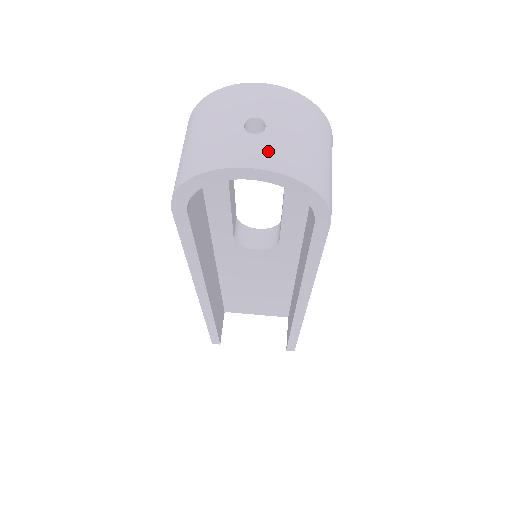
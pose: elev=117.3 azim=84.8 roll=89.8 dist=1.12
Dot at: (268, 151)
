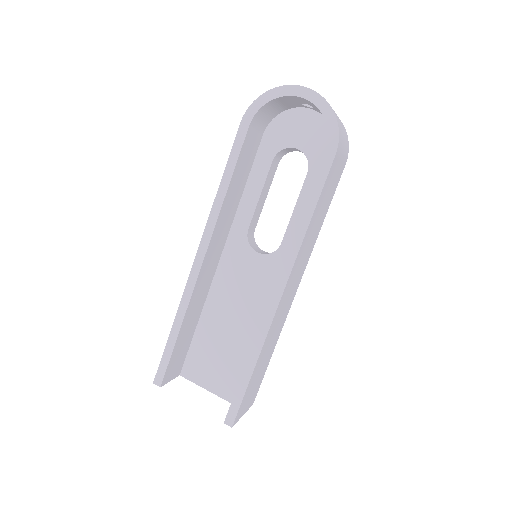
Dot at: occluded
